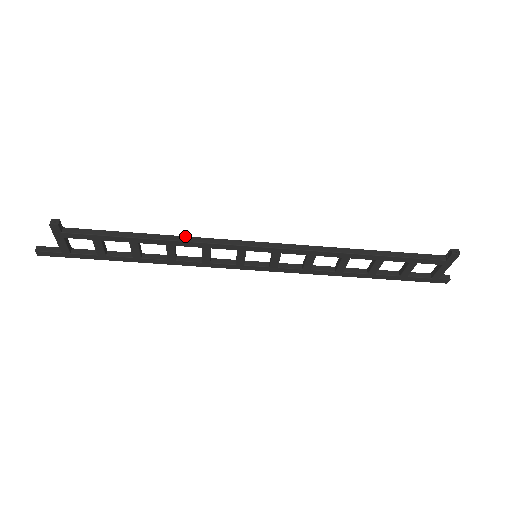
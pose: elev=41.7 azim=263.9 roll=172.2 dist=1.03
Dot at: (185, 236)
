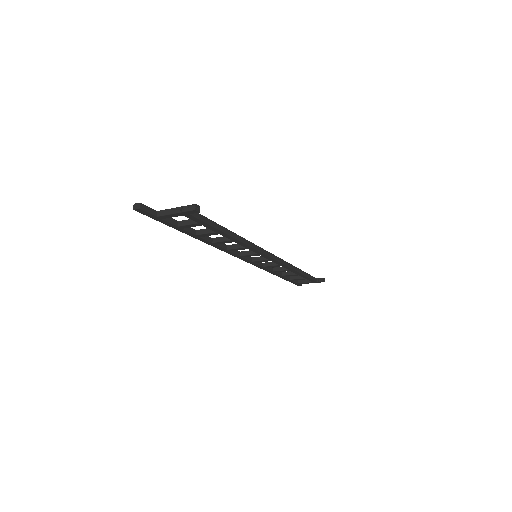
Dot at: occluded
